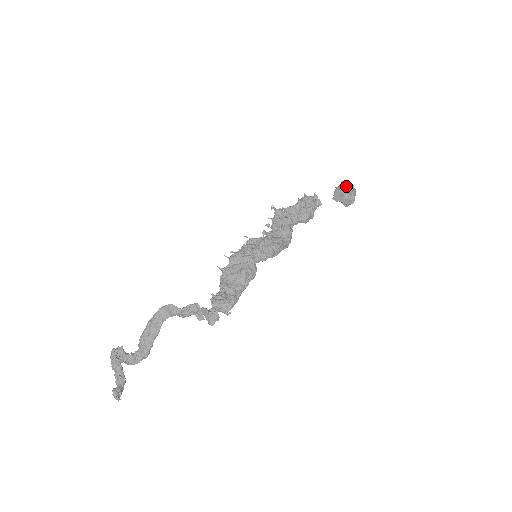
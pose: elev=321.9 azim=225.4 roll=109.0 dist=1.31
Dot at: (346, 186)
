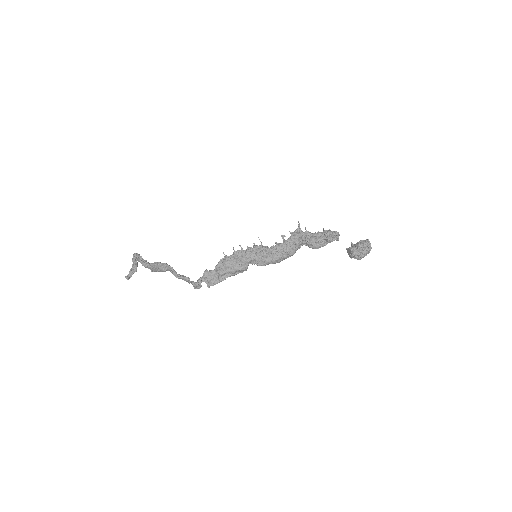
Dot at: (363, 249)
